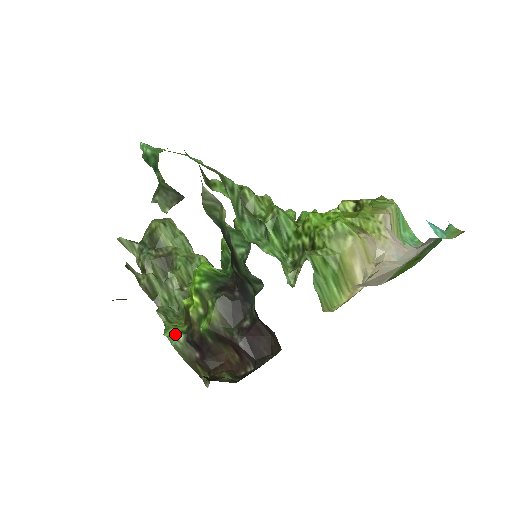
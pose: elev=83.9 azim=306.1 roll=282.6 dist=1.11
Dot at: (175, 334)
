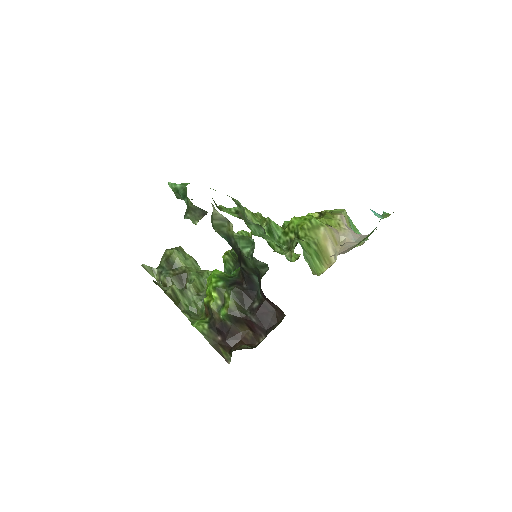
Dot at: (201, 324)
